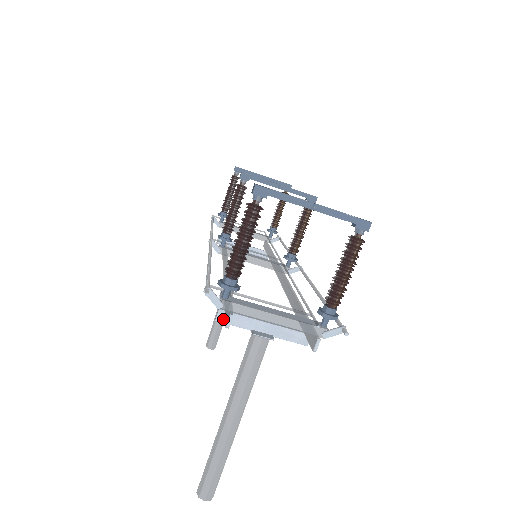
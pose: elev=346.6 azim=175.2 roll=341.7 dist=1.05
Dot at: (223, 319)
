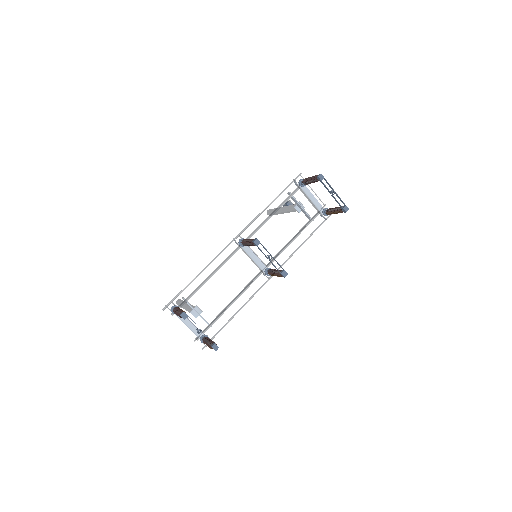
Dot at: (184, 300)
